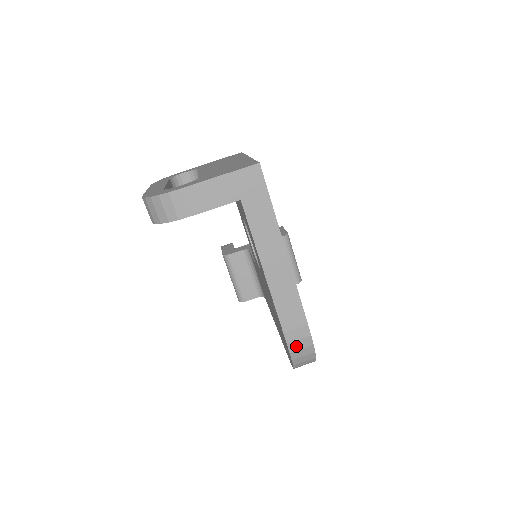
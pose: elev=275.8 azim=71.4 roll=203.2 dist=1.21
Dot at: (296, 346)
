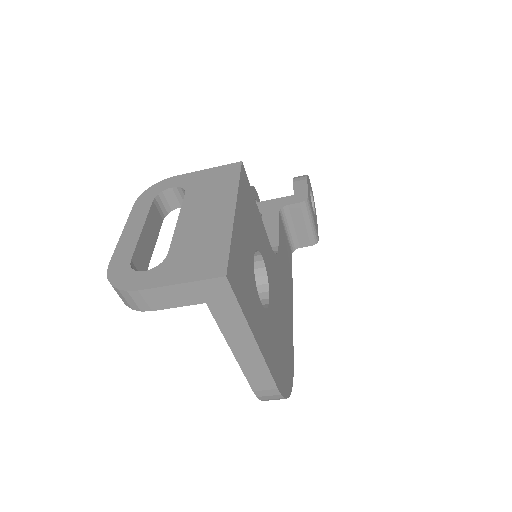
Dot at: (266, 398)
